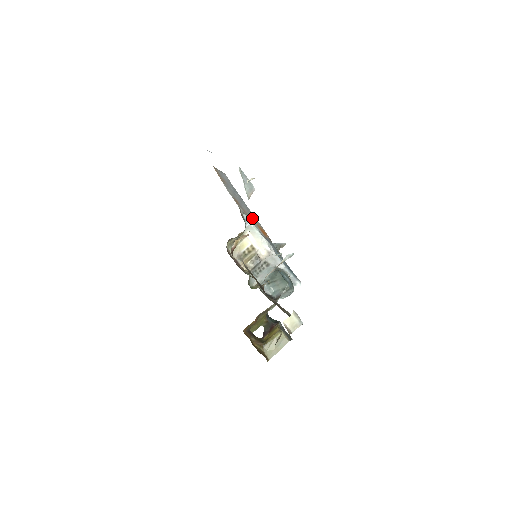
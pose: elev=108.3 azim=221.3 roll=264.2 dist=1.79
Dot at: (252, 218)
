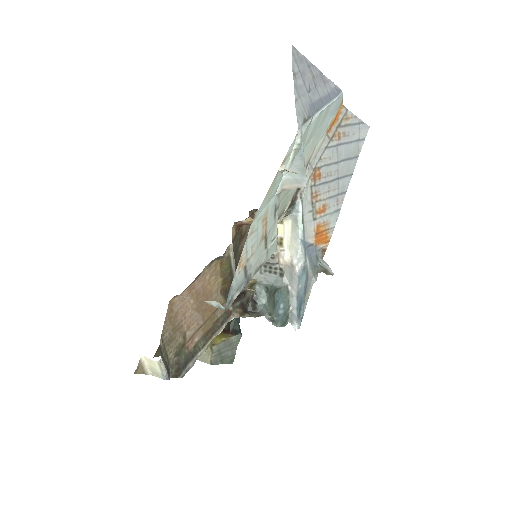
Dot at: (324, 210)
